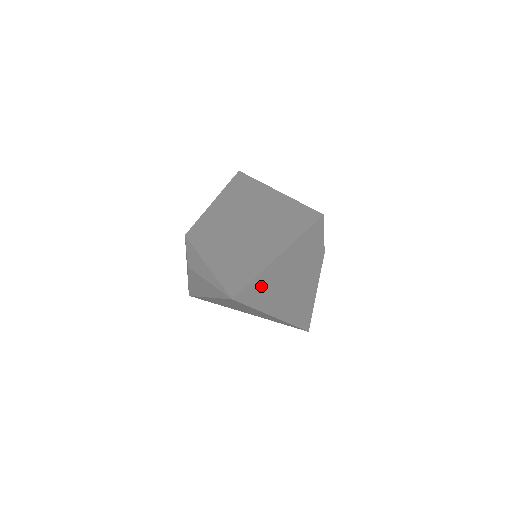
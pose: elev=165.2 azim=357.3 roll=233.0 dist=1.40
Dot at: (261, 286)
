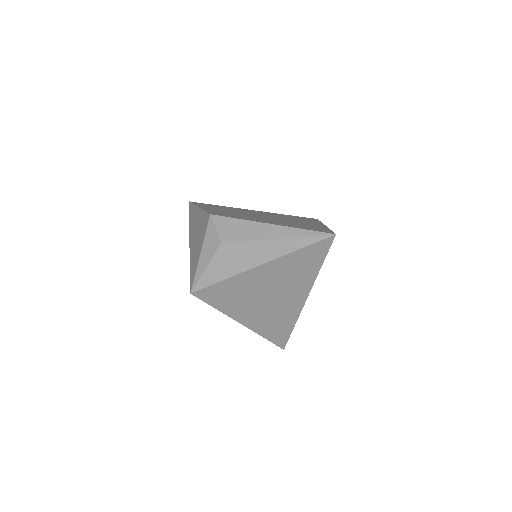
Dot at: occluded
